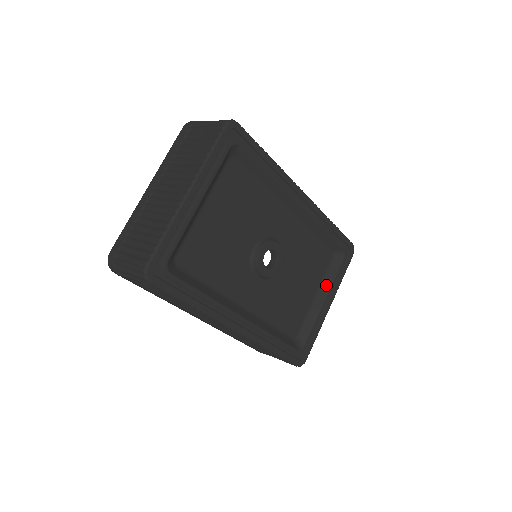
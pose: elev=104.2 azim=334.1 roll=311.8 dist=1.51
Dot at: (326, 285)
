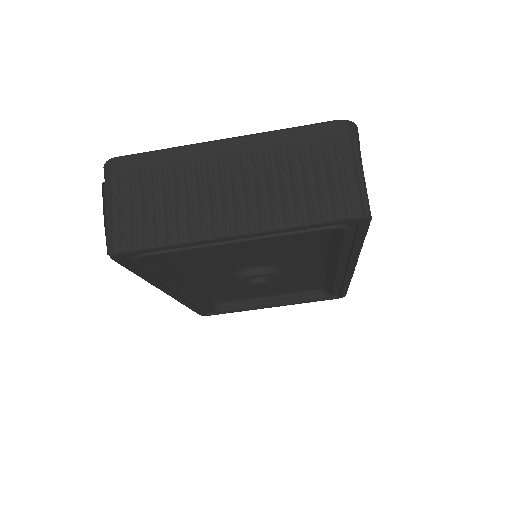
Dot at: (287, 298)
